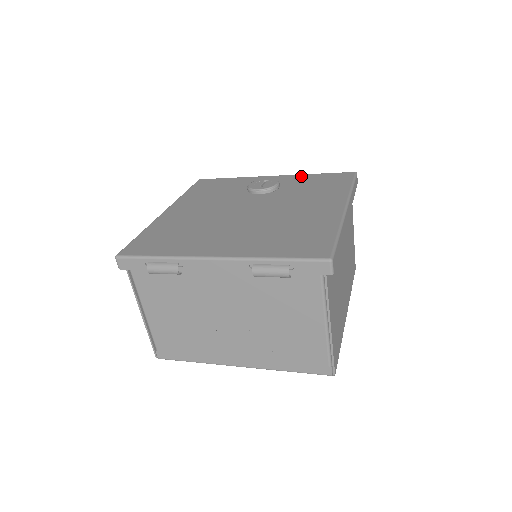
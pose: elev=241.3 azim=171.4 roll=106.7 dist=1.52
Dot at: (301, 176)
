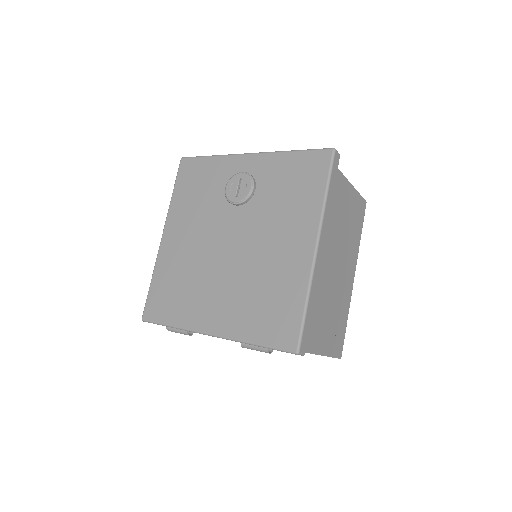
Dot at: (276, 158)
